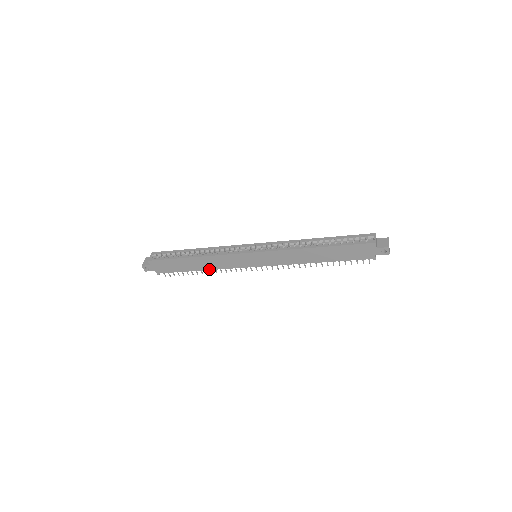
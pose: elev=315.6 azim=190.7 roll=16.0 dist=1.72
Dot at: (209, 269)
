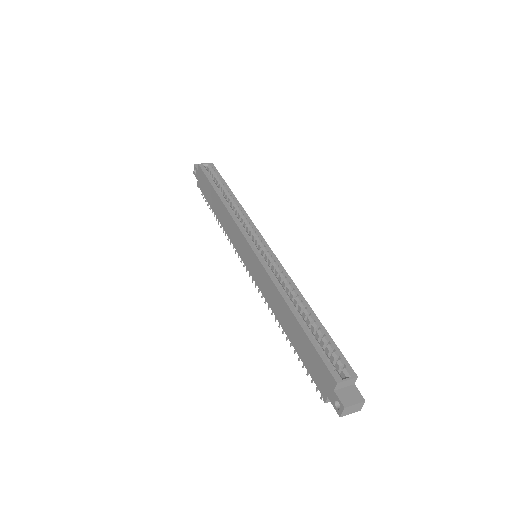
Dot at: (221, 223)
